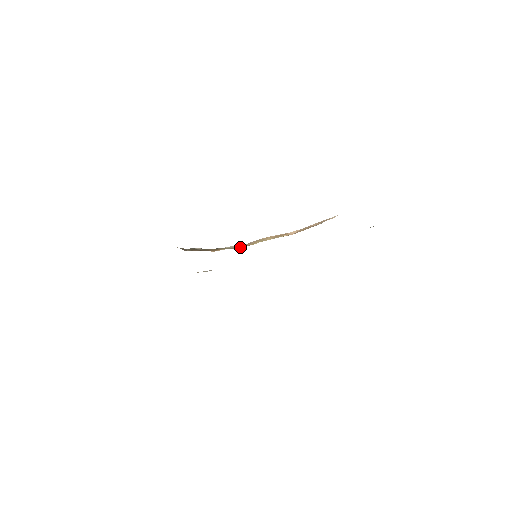
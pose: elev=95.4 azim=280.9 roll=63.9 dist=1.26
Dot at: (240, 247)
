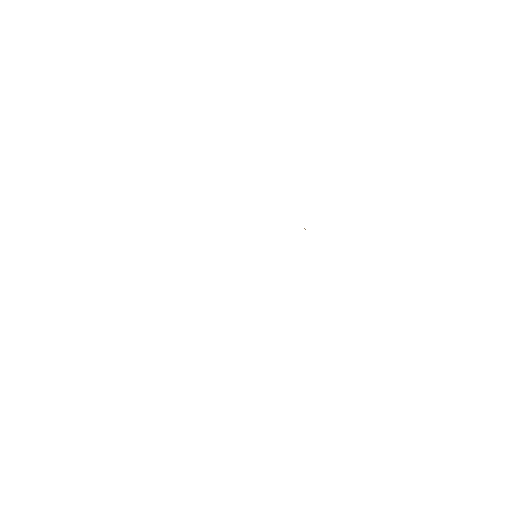
Dot at: occluded
